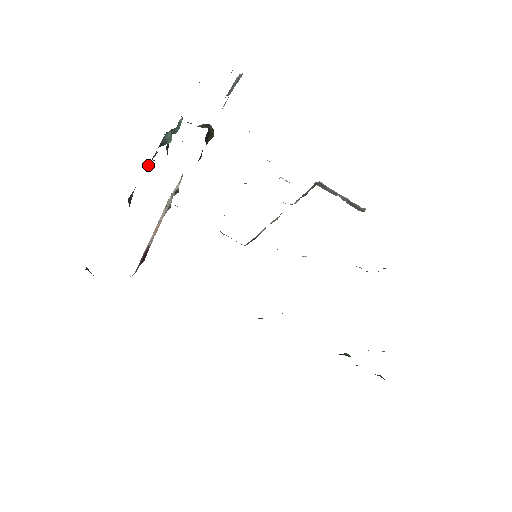
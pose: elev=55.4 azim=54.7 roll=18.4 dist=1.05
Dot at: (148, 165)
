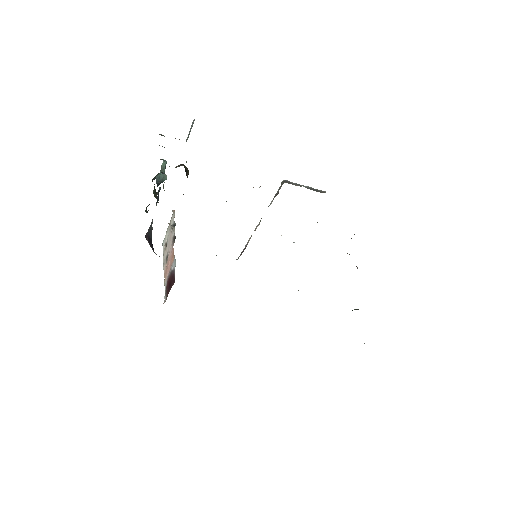
Dot at: occluded
